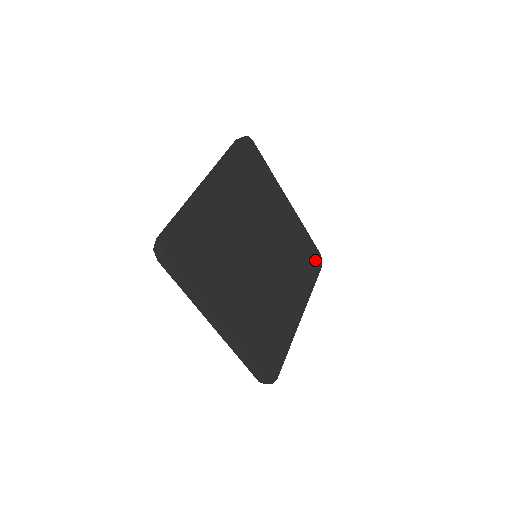
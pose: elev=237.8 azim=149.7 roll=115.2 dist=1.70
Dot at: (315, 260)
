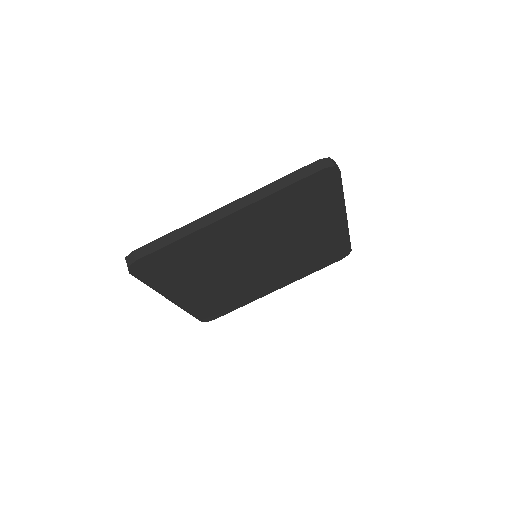
Dot at: (338, 255)
